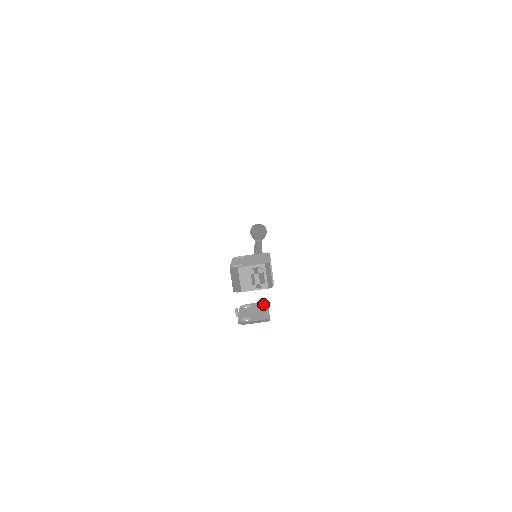
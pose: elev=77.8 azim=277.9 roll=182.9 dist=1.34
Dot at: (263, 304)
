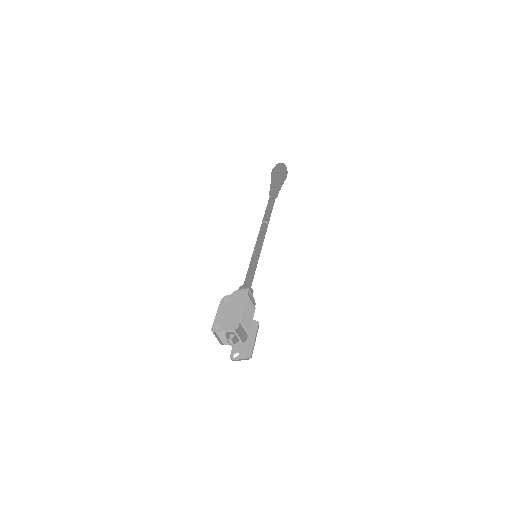
Dot at: (254, 326)
